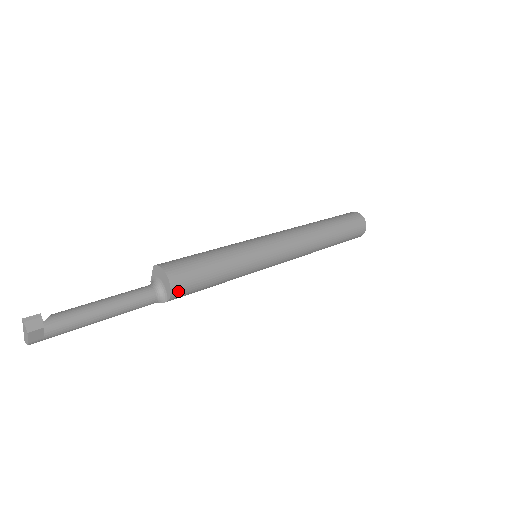
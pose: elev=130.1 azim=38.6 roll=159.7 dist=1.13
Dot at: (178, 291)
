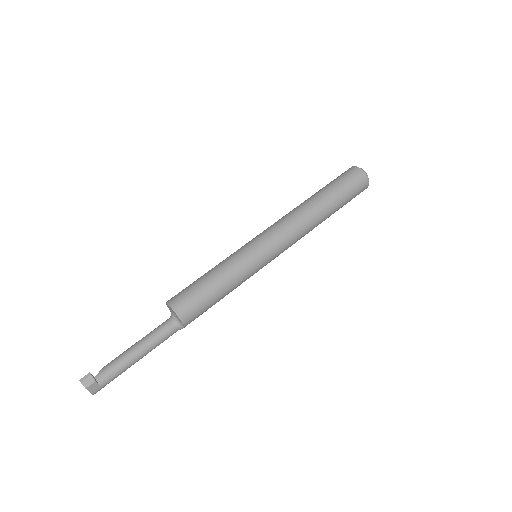
Dot at: (187, 317)
